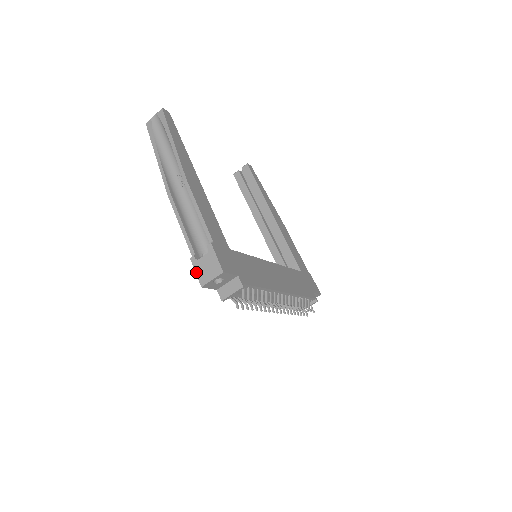
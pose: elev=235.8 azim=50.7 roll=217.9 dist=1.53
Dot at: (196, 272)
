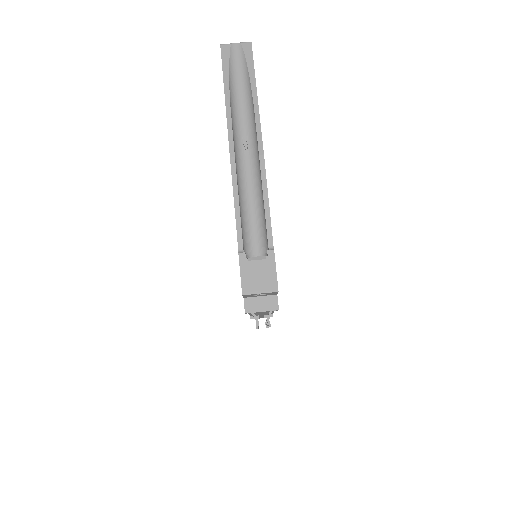
Dot at: (241, 274)
